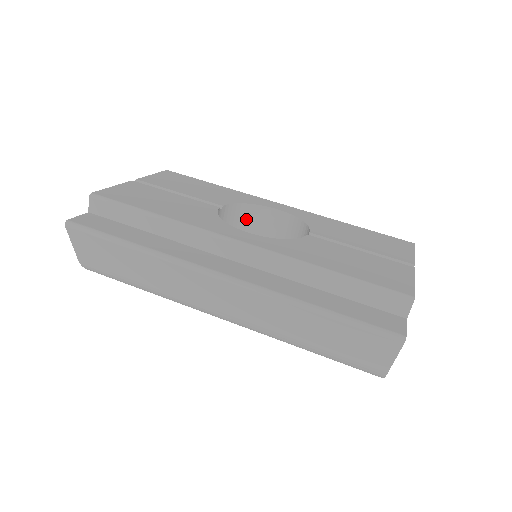
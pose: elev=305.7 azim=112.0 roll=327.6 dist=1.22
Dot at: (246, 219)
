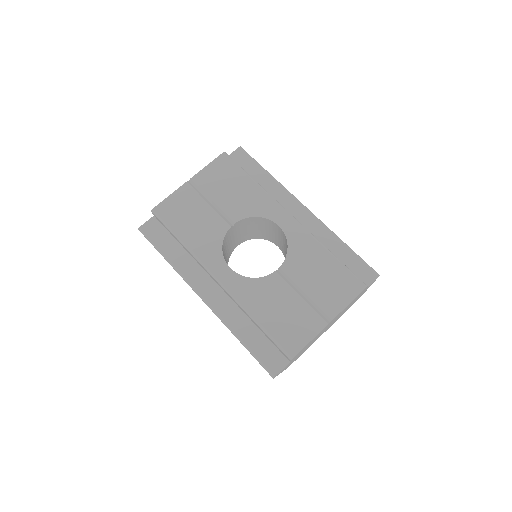
Dot at: (260, 222)
